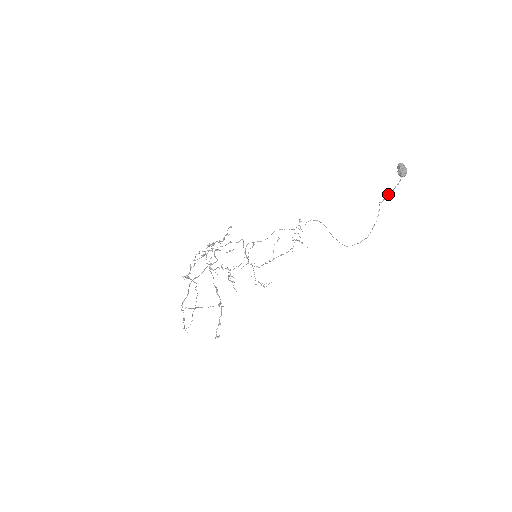
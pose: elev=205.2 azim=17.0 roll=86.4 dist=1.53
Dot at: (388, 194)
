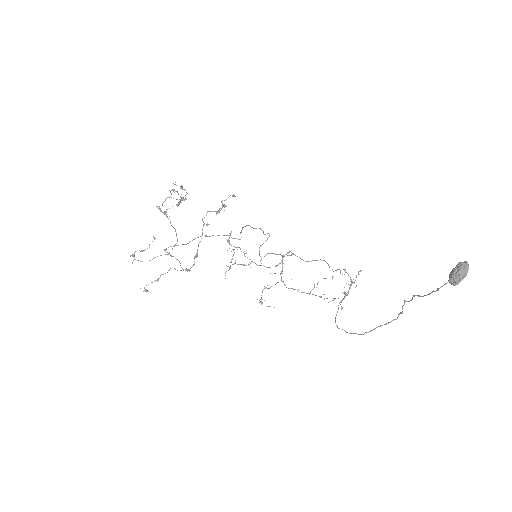
Dot at: (419, 295)
